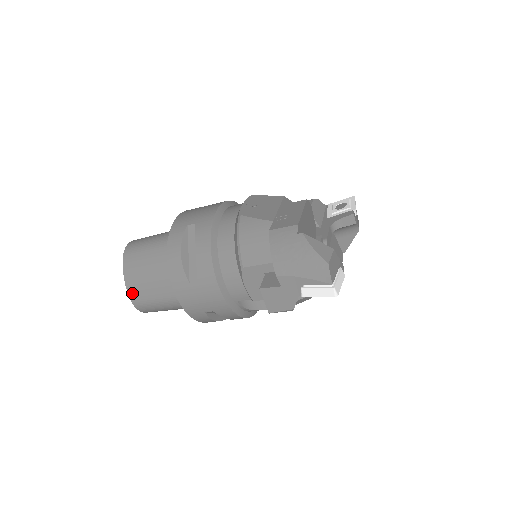
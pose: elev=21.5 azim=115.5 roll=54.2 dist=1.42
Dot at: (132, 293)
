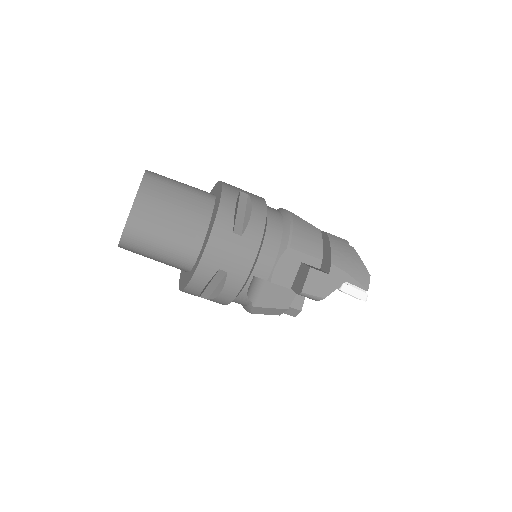
Dot at: (137, 211)
